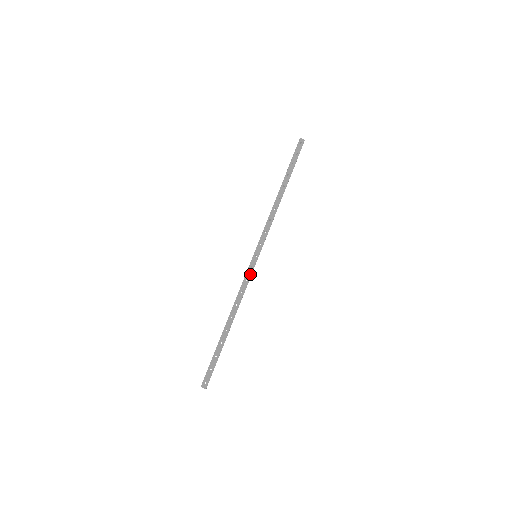
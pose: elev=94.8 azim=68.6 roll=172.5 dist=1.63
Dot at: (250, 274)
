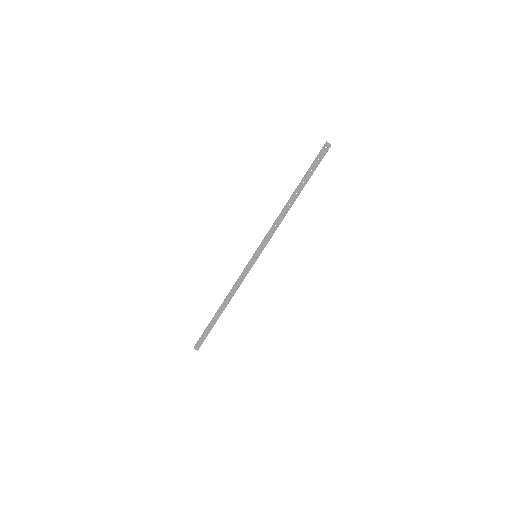
Dot at: (248, 272)
